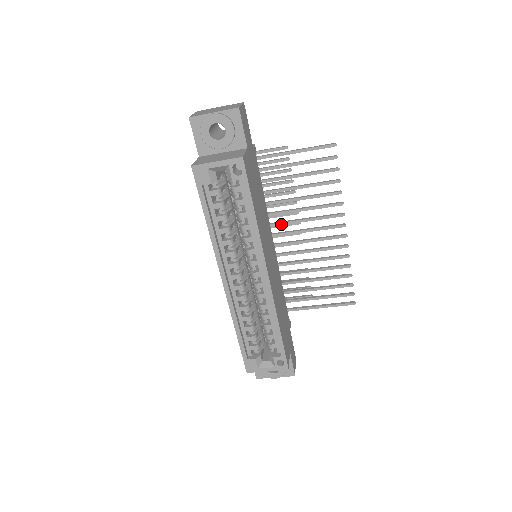
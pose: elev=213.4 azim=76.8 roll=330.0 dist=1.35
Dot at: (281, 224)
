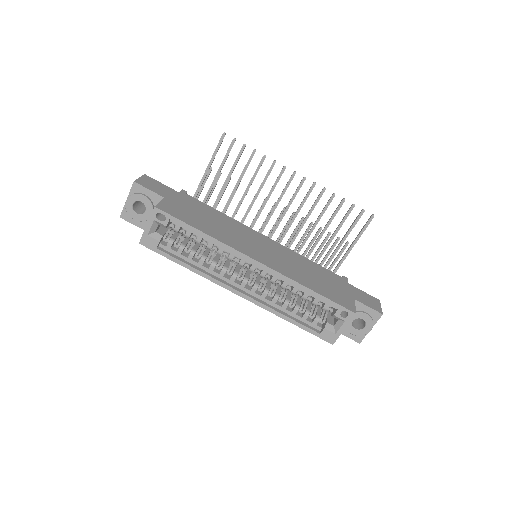
Dot at: (257, 218)
